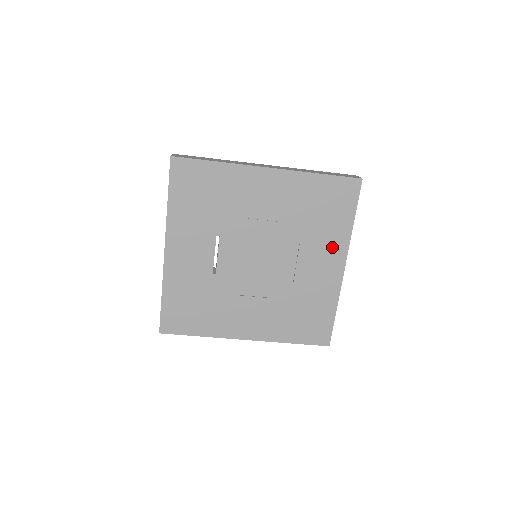
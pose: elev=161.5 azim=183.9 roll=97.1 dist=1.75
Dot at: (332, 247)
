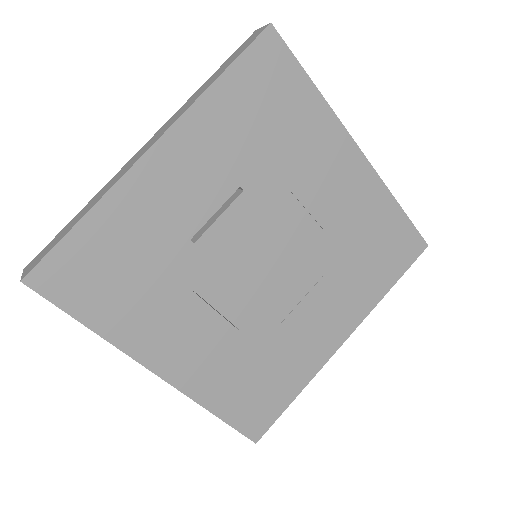
Dot at: (350, 306)
